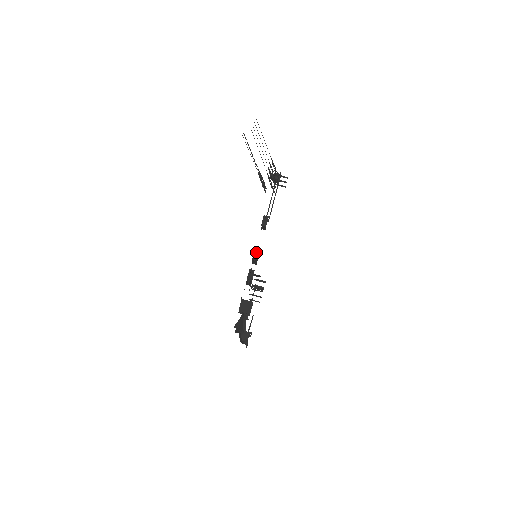
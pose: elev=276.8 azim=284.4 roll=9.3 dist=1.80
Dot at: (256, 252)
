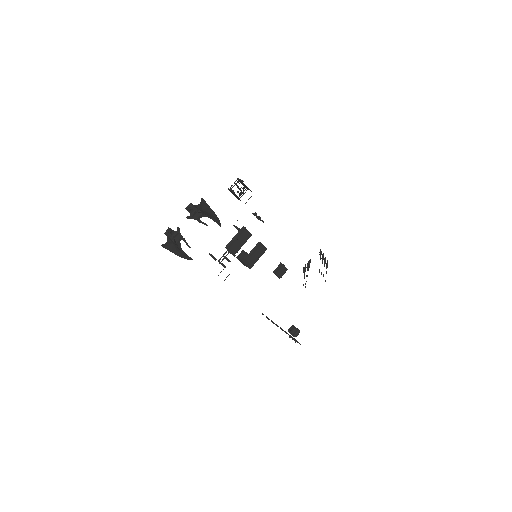
Dot at: (264, 247)
